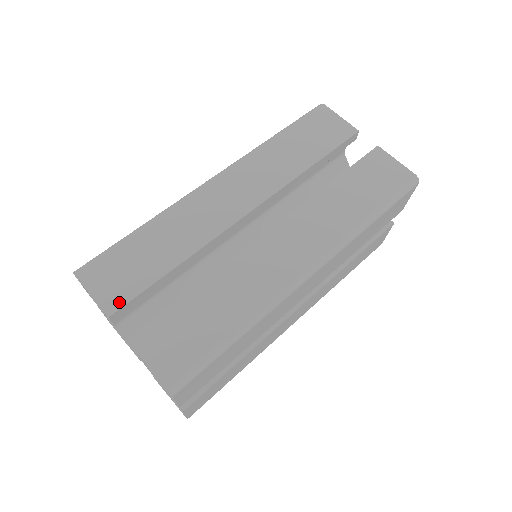
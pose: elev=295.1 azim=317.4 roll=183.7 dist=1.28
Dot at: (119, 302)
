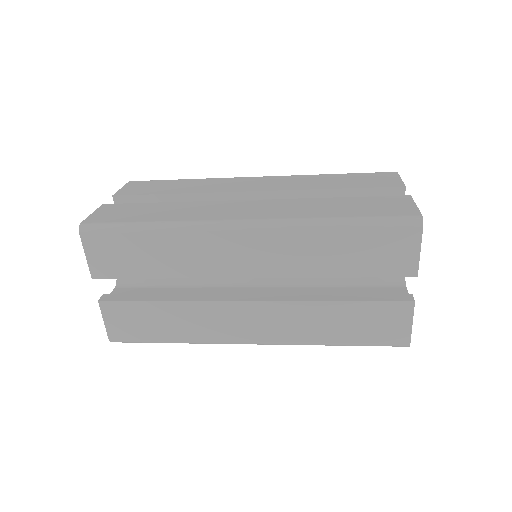
Dot at: (126, 193)
